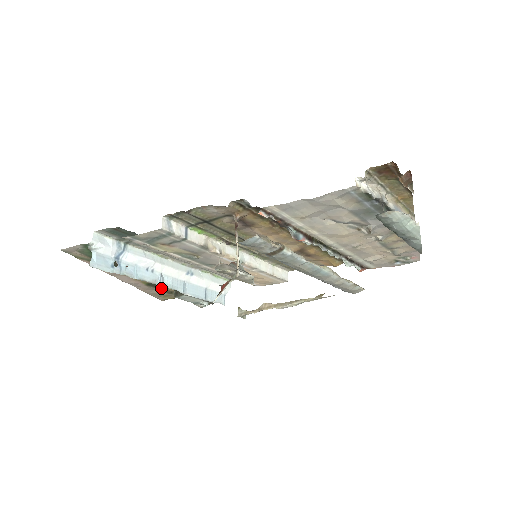
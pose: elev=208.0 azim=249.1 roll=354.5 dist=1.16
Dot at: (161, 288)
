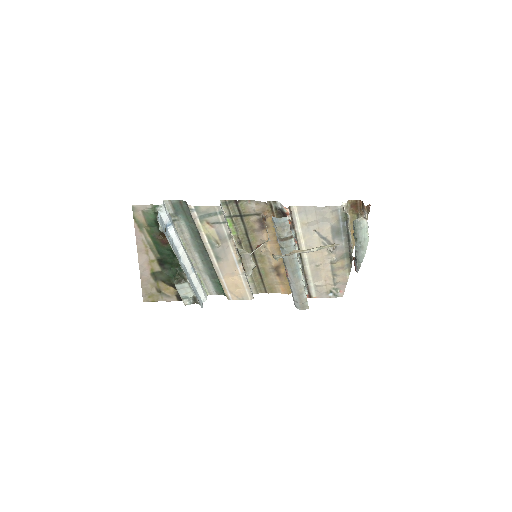
Dot at: (158, 282)
